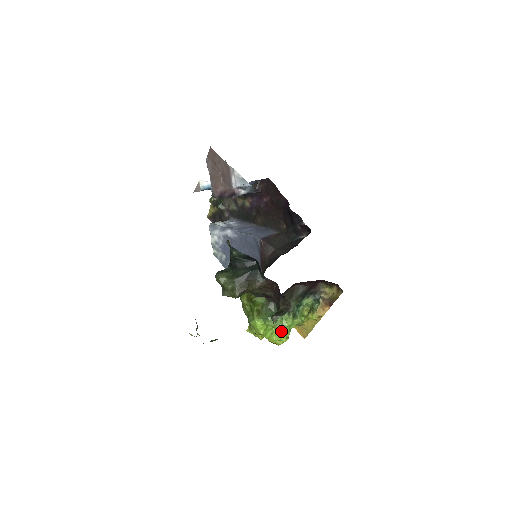
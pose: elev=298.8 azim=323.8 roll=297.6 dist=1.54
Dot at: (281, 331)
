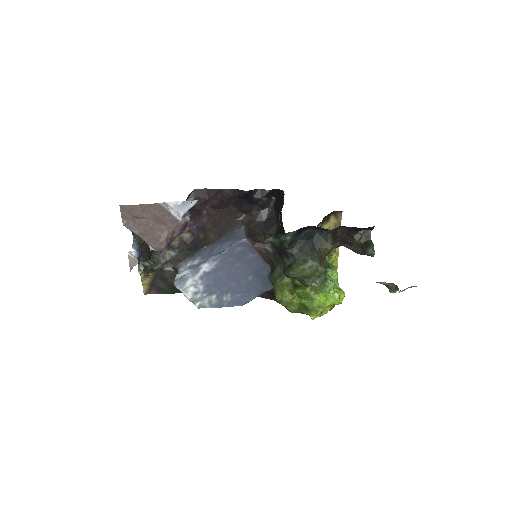
Dot at: occluded
